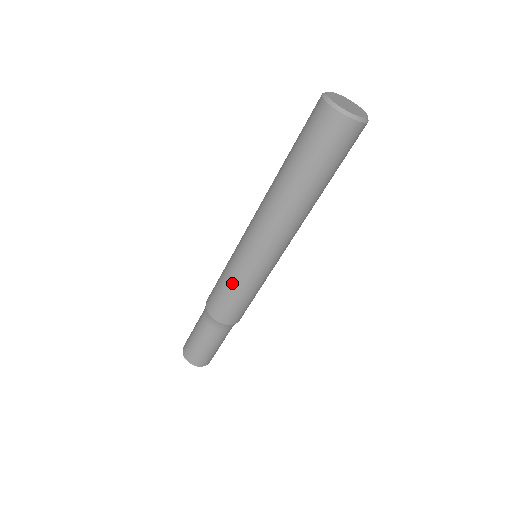
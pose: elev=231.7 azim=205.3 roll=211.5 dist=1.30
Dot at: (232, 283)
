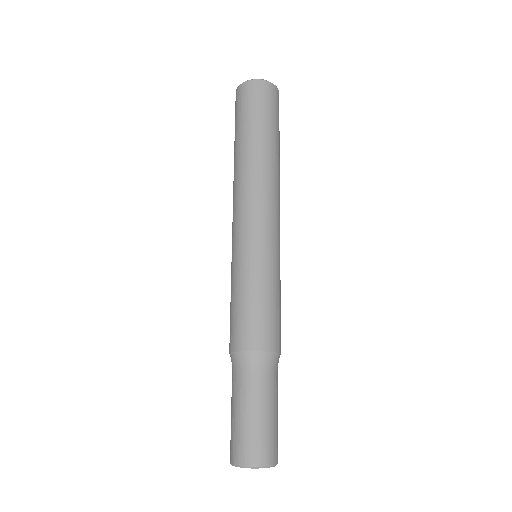
Dot at: (264, 284)
